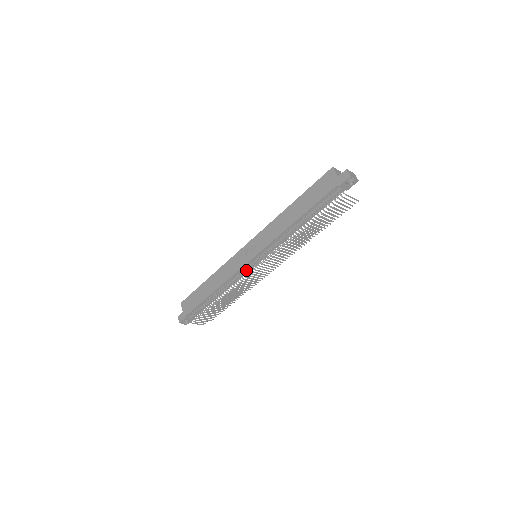
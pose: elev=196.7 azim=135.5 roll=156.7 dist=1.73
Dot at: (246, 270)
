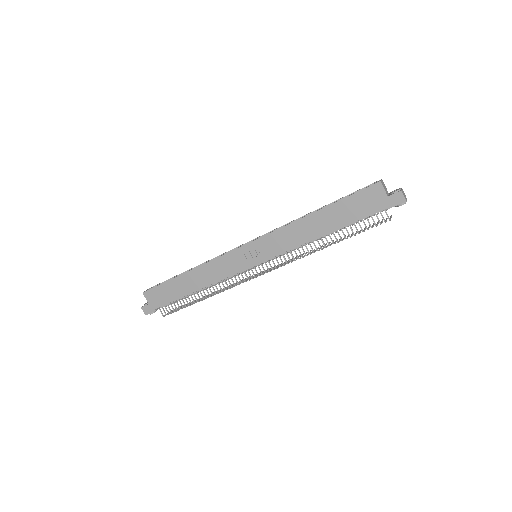
Dot at: (246, 274)
